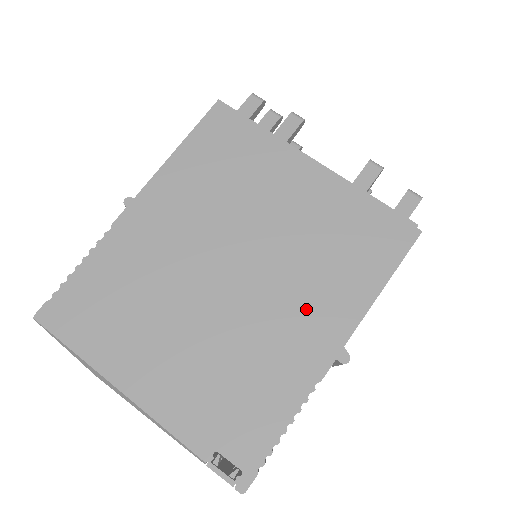
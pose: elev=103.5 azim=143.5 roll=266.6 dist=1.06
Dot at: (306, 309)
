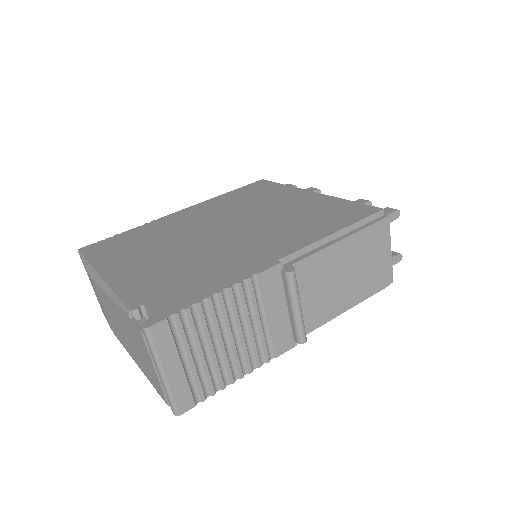
Dot at: (269, 243)
